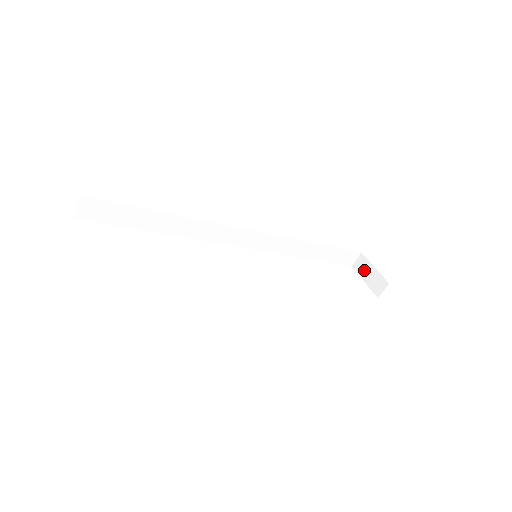
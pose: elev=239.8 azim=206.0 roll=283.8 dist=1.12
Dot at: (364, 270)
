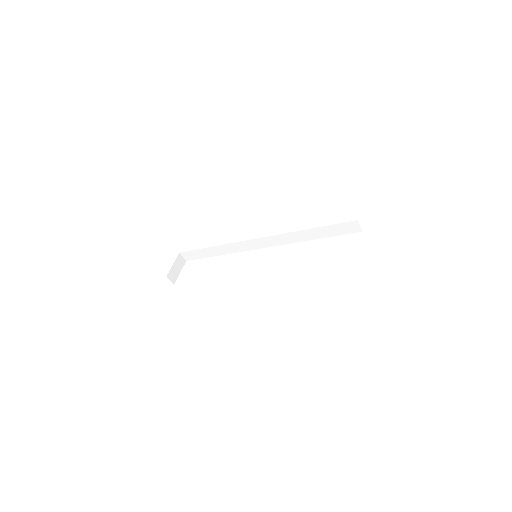
Dot at: occluded
